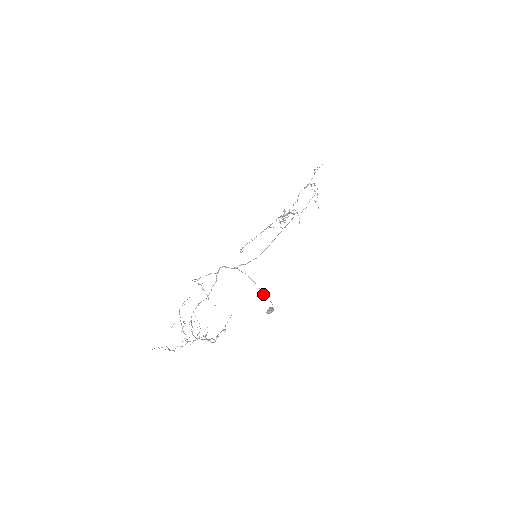
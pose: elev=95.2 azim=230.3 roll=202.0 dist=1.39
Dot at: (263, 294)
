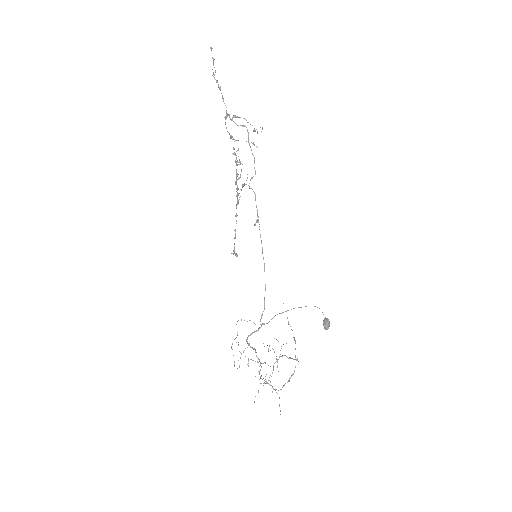
Dot at: occluded
